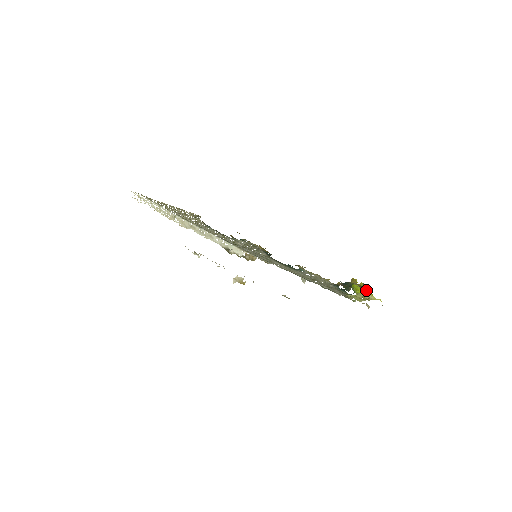
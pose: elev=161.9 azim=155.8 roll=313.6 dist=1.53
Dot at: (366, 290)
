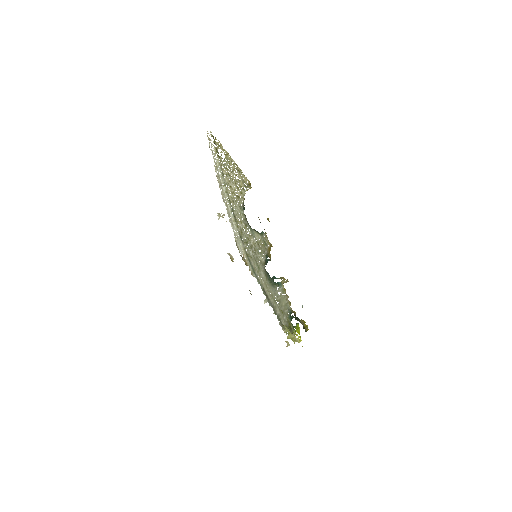
Dot at: (307, 329)
